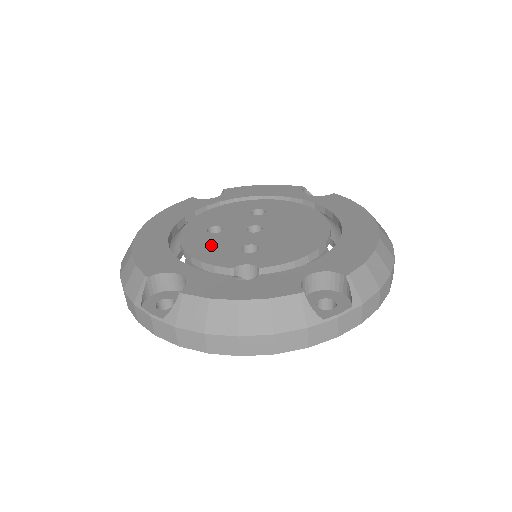
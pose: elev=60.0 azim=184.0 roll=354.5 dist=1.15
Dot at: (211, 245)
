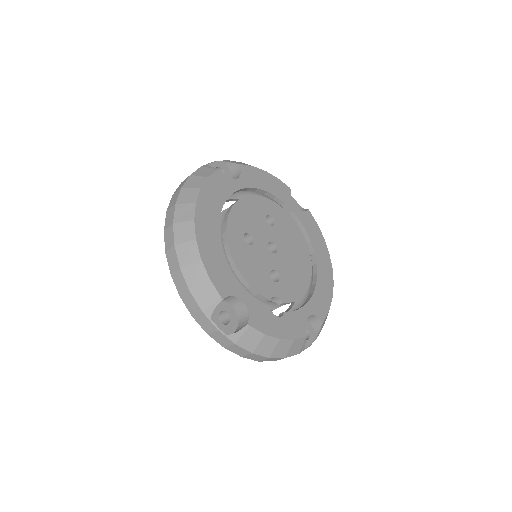
Dot at: (252, 264)
